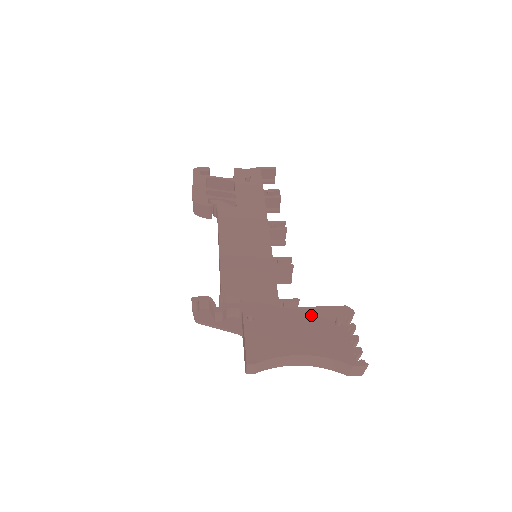
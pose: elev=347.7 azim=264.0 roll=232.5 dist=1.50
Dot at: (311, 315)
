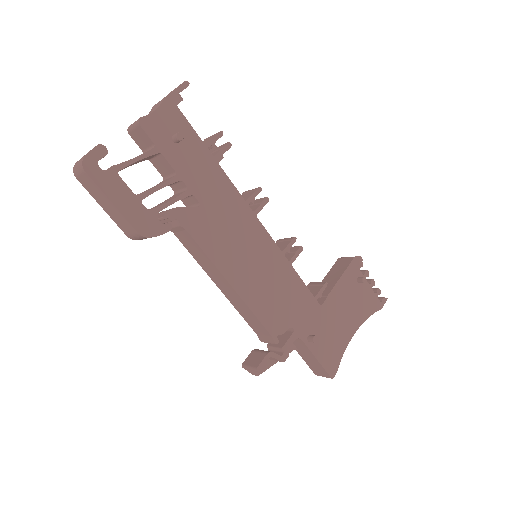
Dot at: (342, 291)
